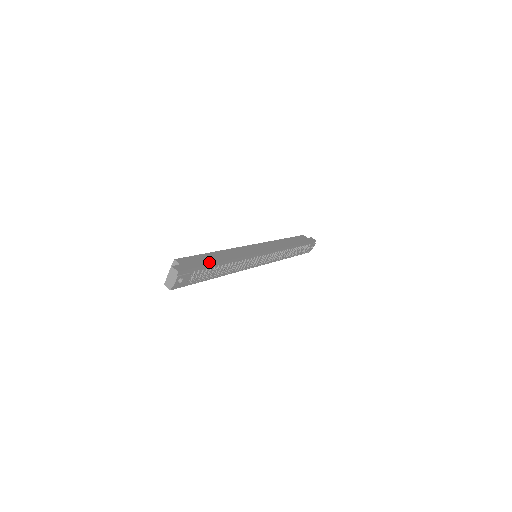
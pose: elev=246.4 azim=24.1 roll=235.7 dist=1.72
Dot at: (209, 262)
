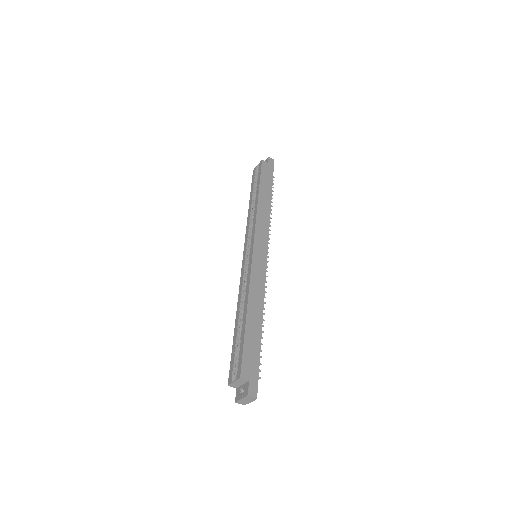
Dot at: (258, 343)
